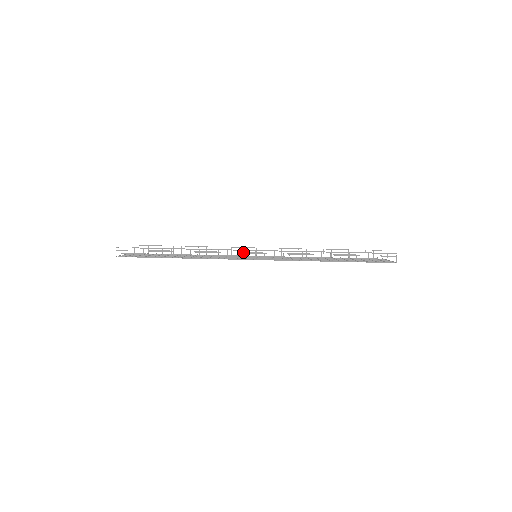
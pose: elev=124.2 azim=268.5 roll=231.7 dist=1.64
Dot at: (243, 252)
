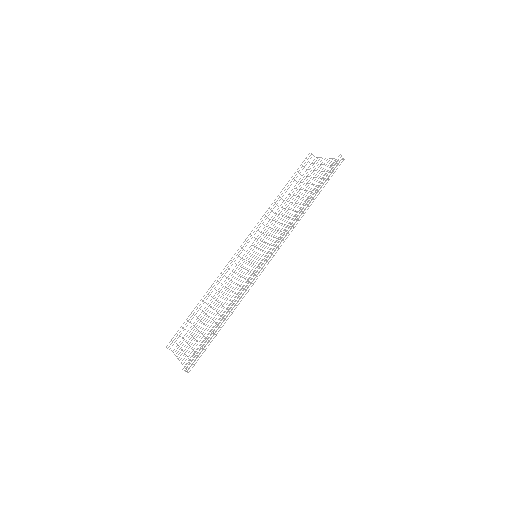
Dot at: occluded
